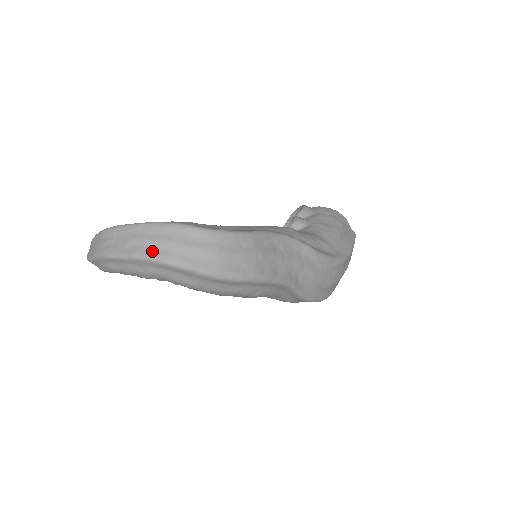
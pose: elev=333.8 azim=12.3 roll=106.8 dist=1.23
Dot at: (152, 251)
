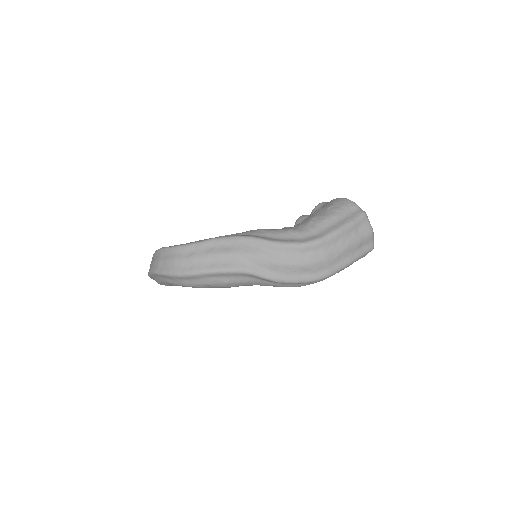
Dot at: (152, 268)
